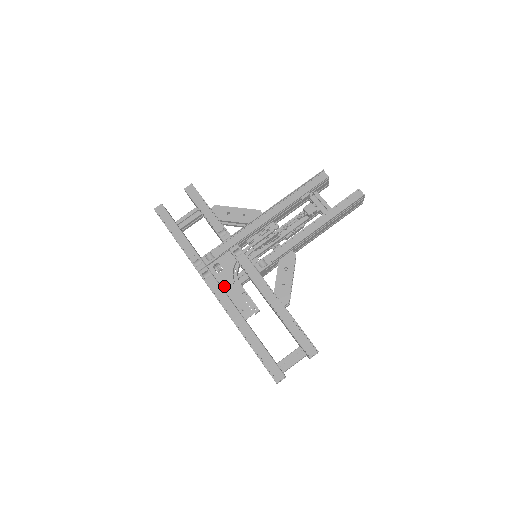
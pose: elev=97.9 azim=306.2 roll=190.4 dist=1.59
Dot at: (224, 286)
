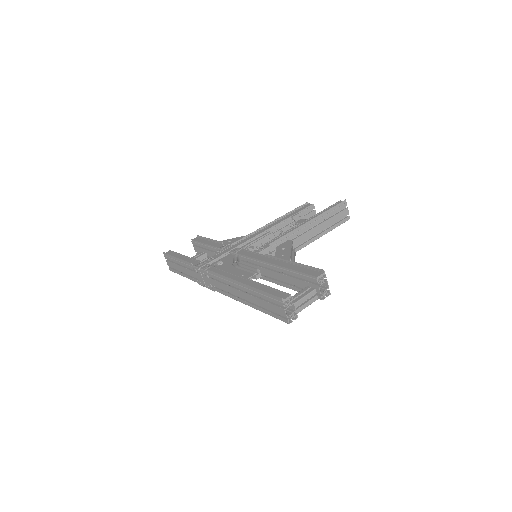
Dot at: occluded
